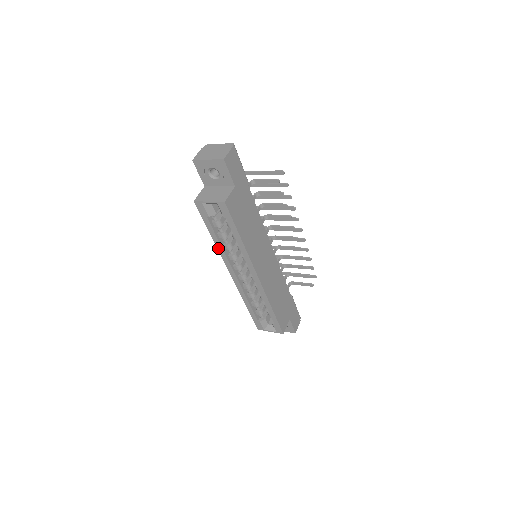
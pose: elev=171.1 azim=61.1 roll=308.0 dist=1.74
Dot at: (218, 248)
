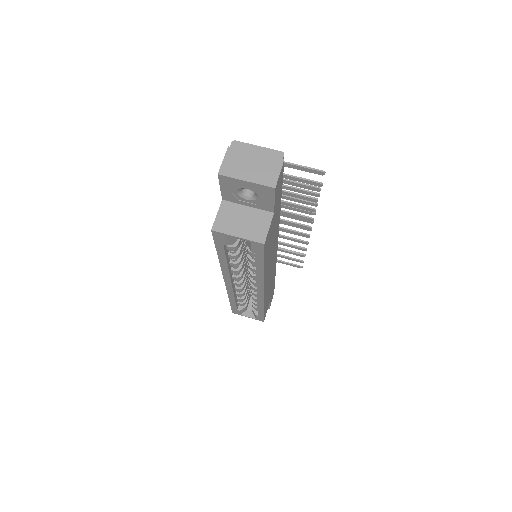
Dot at: (221, 265)
